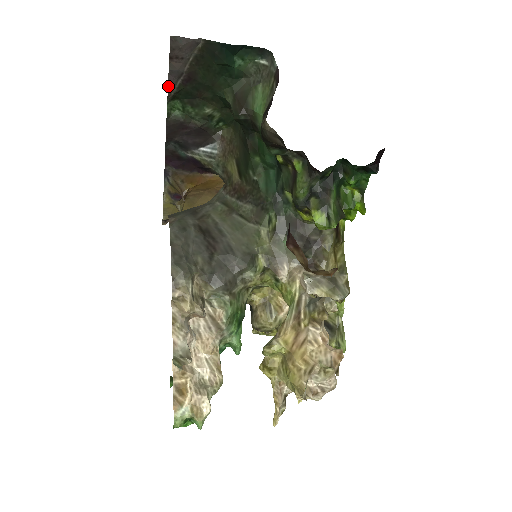
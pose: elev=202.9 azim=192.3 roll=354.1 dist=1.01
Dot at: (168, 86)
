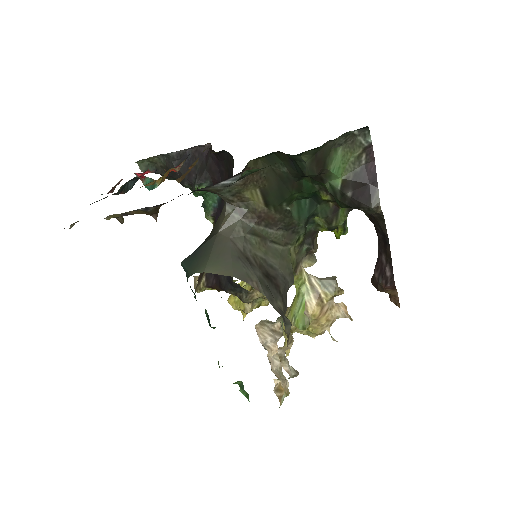
Dot at: occluded
